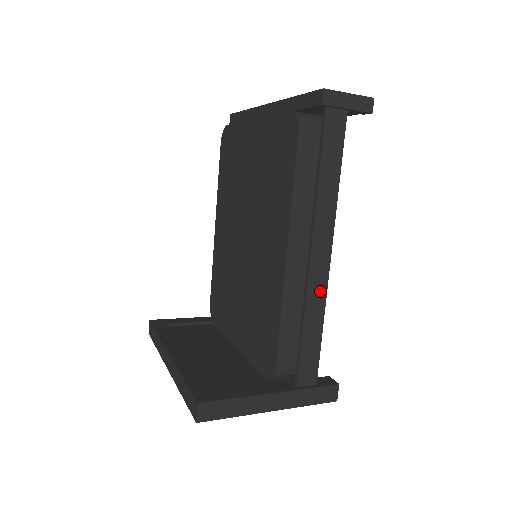
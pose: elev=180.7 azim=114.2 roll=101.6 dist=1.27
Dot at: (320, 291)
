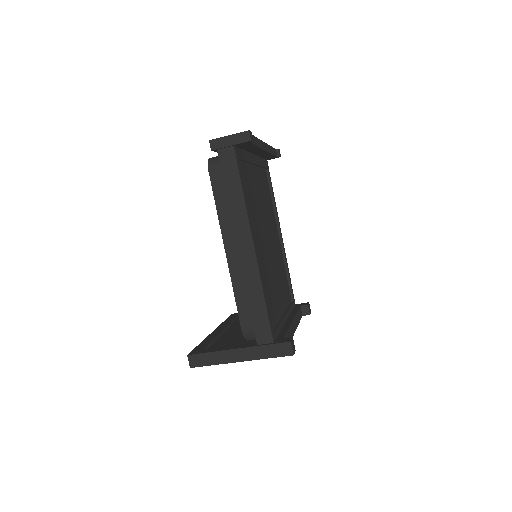
Dot at: (254, 273)
